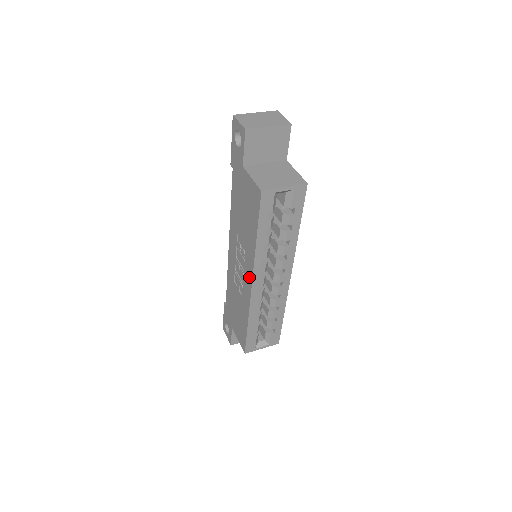
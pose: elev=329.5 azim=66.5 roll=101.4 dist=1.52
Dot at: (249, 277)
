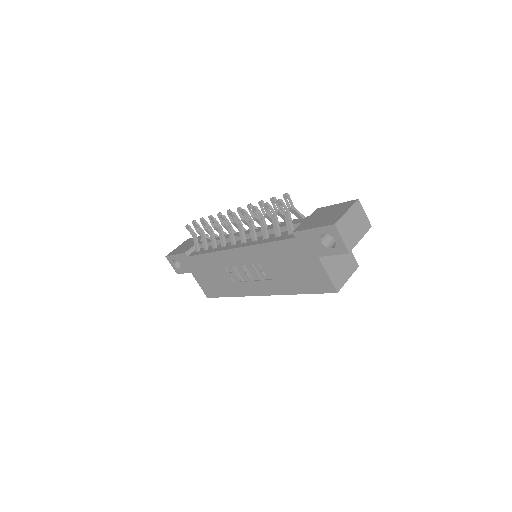
Dot at: (262, 291)
